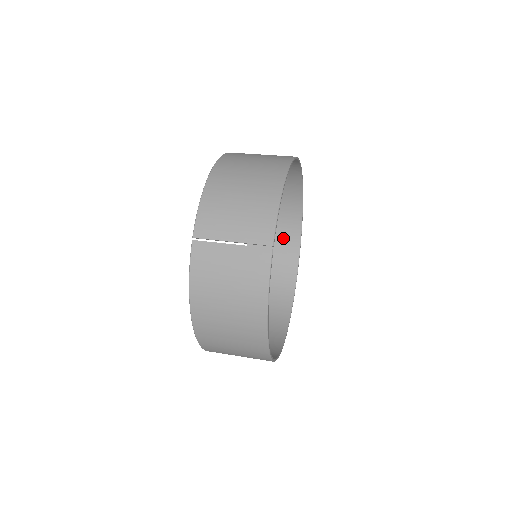
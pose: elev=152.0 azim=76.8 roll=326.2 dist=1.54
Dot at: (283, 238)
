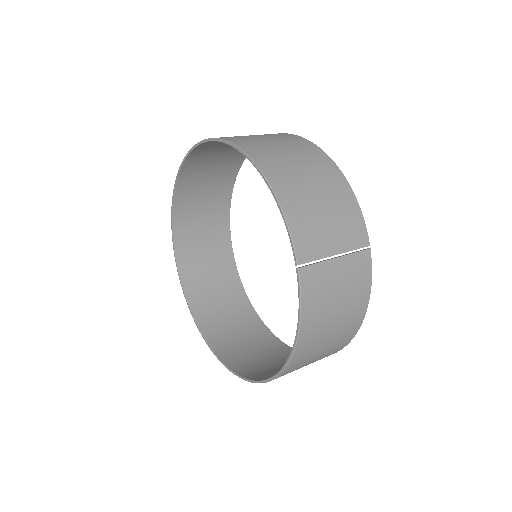
Dot at: (212, 223)
